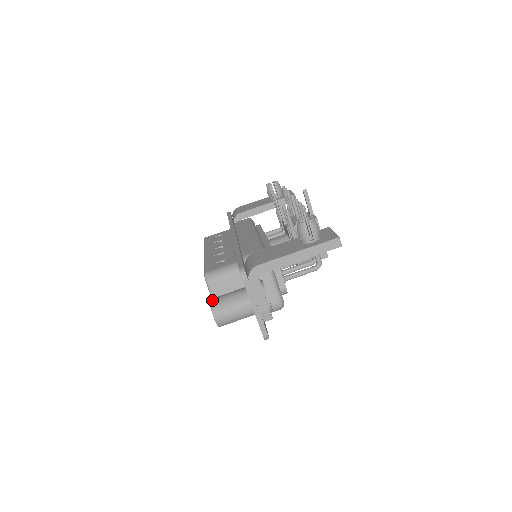
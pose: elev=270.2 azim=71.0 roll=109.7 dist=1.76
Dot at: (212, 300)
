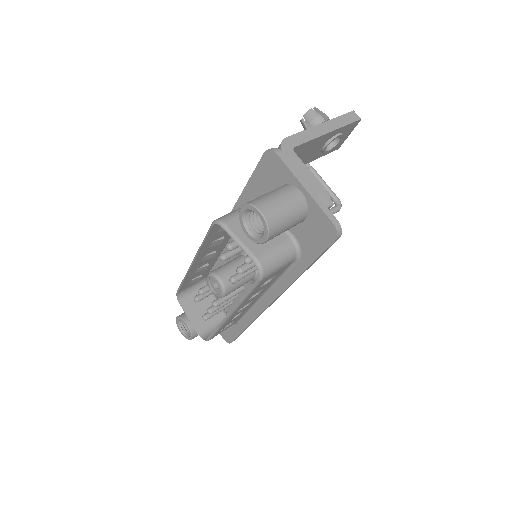
Dot at: (244, 204)
